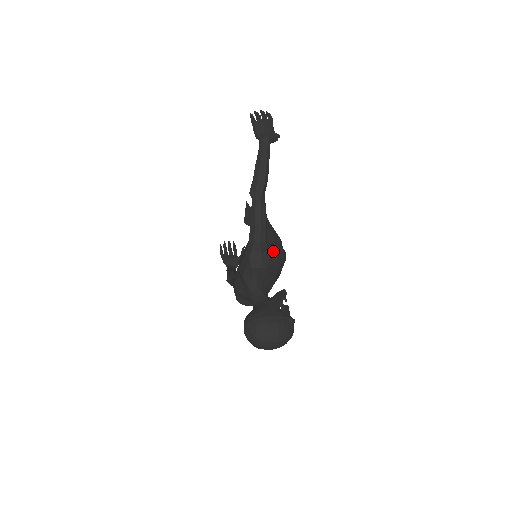
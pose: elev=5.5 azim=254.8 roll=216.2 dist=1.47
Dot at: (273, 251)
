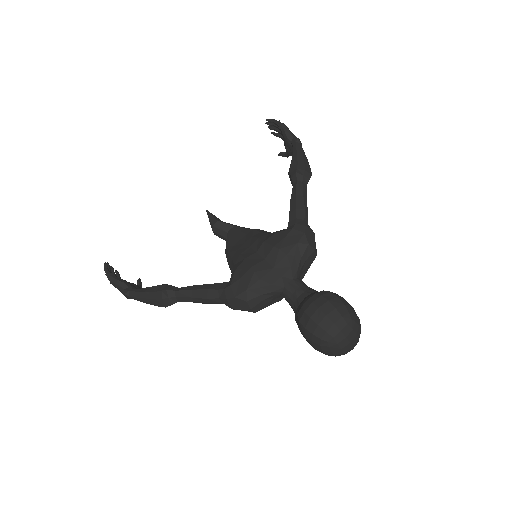
Dot at: occluded
